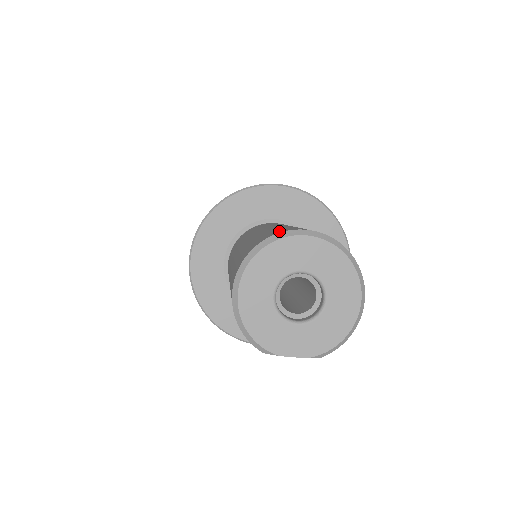
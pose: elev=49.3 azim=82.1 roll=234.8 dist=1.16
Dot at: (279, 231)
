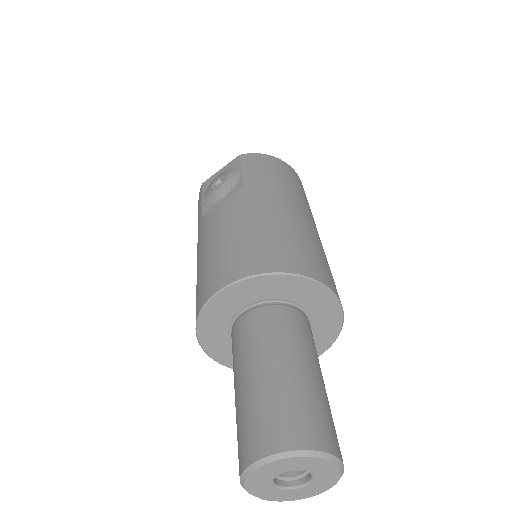
Dot at: (320, 440)
